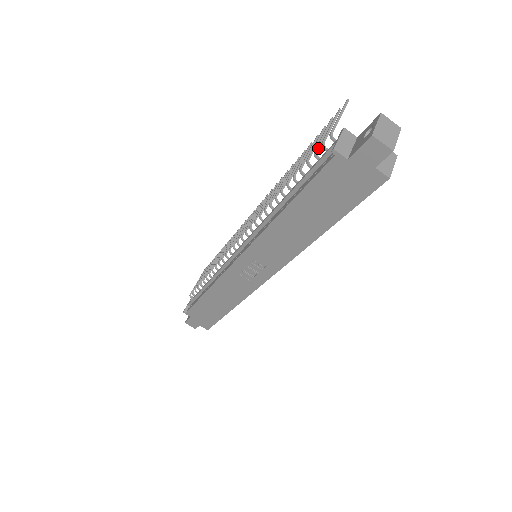
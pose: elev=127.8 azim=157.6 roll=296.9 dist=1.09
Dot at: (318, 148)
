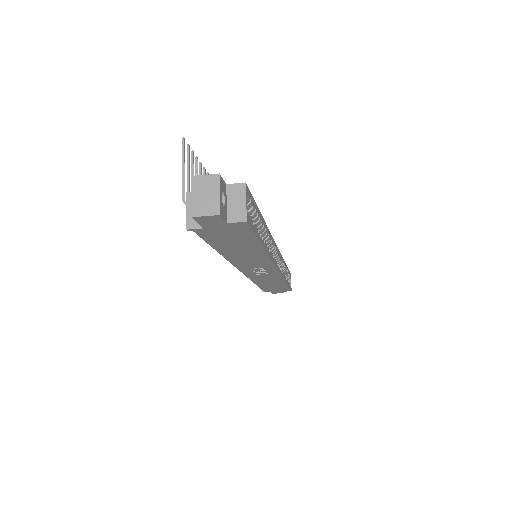
Dot at: occluded
